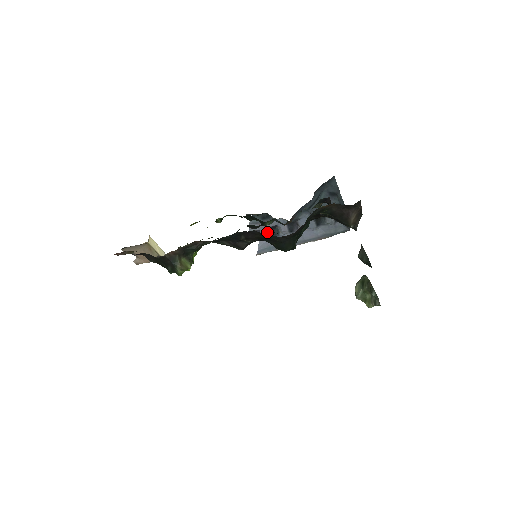
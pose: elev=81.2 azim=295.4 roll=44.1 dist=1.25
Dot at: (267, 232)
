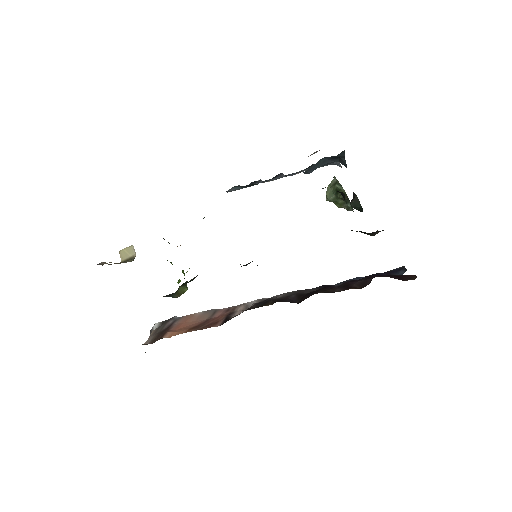
Dot at: occluded
